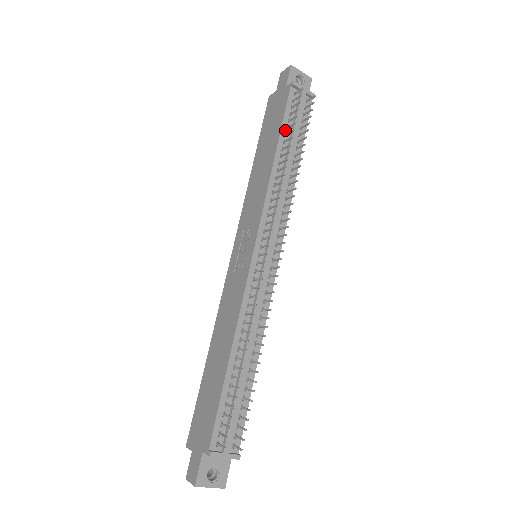
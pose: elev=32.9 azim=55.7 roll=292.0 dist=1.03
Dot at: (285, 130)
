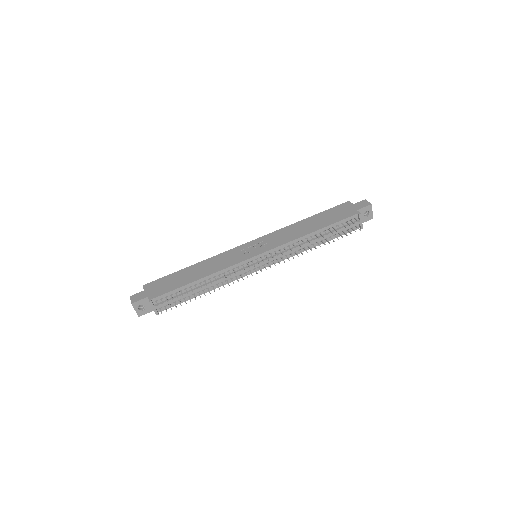
Dot at: (331, 227)
